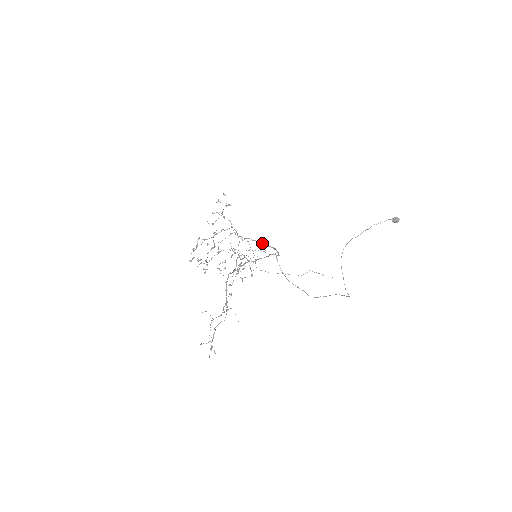
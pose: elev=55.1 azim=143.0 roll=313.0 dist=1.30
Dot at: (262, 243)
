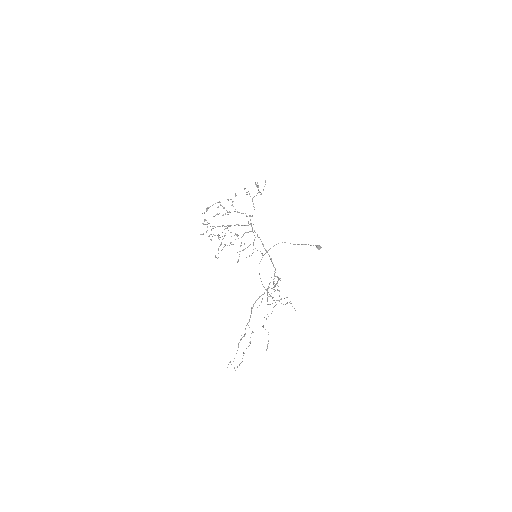
Dot at: (262, 243)
